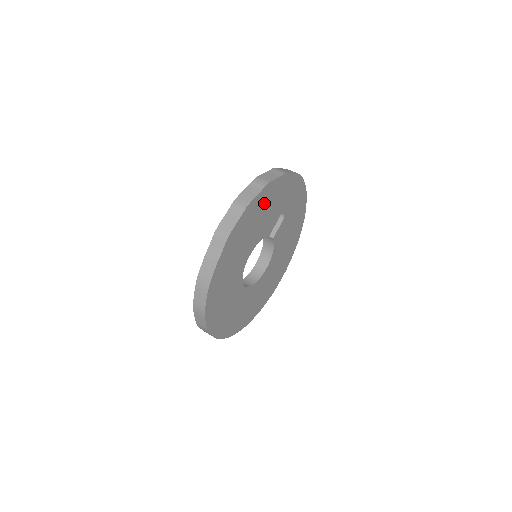
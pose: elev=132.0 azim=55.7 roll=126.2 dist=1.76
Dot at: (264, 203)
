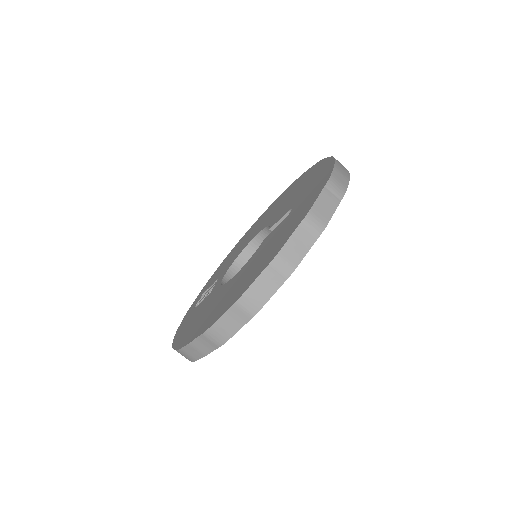
Dot at: occluded
